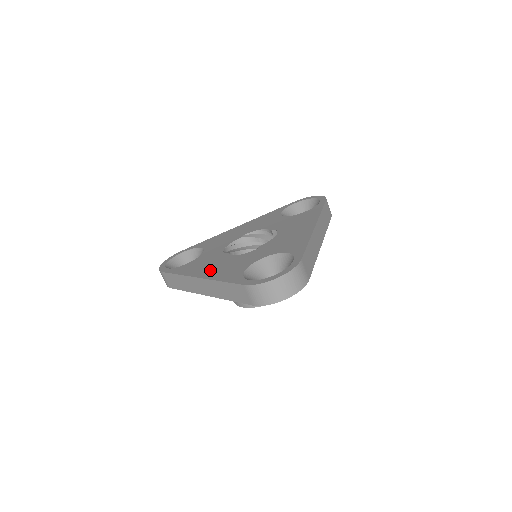
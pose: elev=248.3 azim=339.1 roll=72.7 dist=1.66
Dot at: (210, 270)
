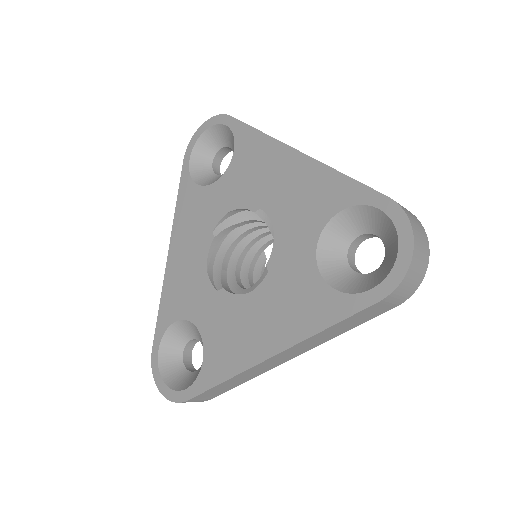
Dot at: (179, 256)
